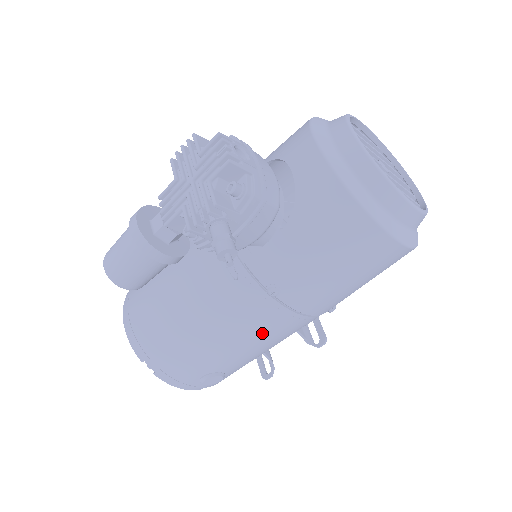
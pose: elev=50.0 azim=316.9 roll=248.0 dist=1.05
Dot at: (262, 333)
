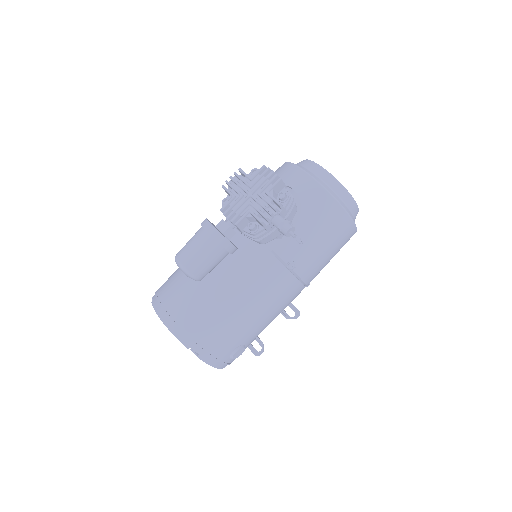
Dot at: (279, 302)
